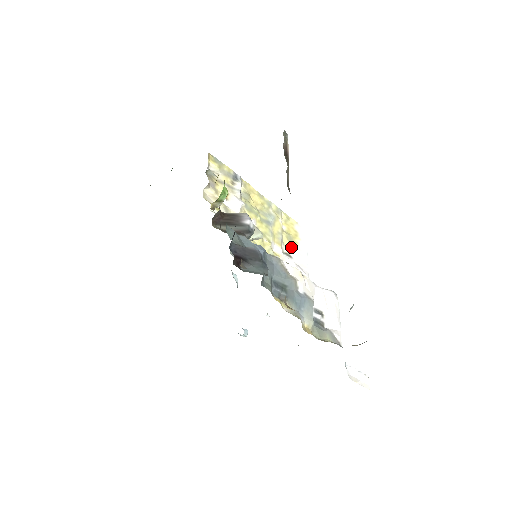
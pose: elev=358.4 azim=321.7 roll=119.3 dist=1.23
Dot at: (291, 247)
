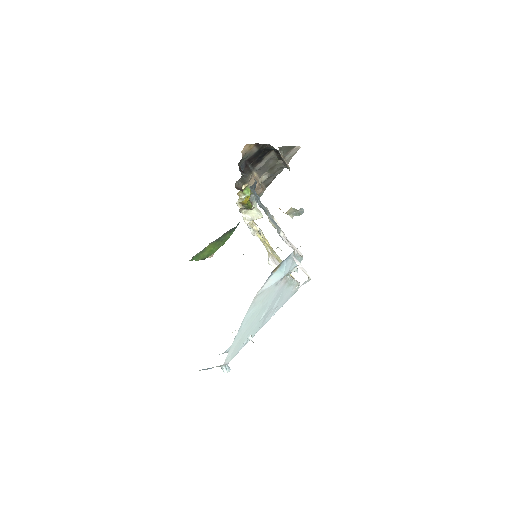
Dot at: occluded
